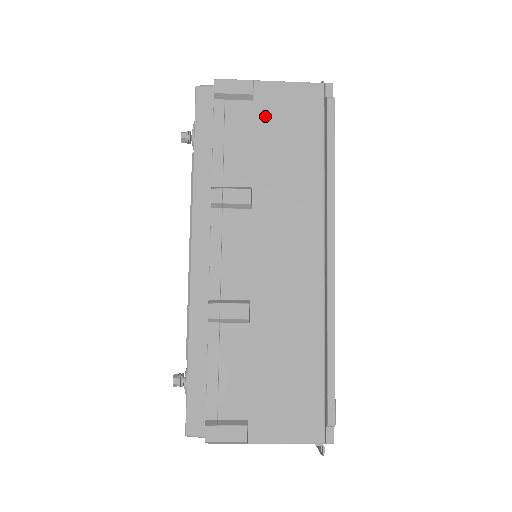
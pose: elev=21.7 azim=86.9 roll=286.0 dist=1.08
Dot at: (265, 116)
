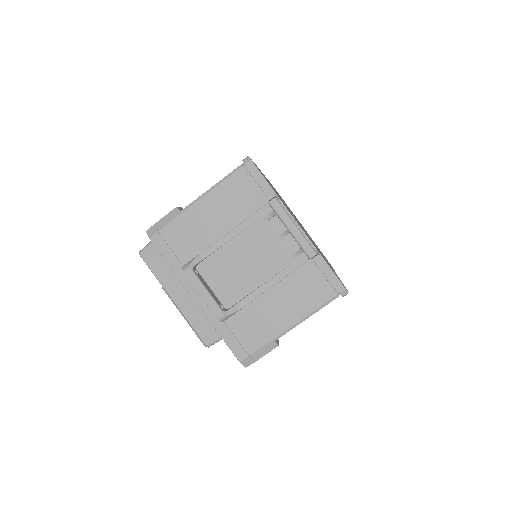
Dot at: occluded
